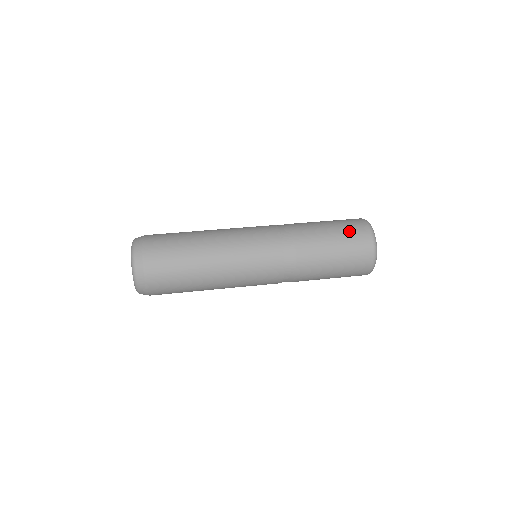
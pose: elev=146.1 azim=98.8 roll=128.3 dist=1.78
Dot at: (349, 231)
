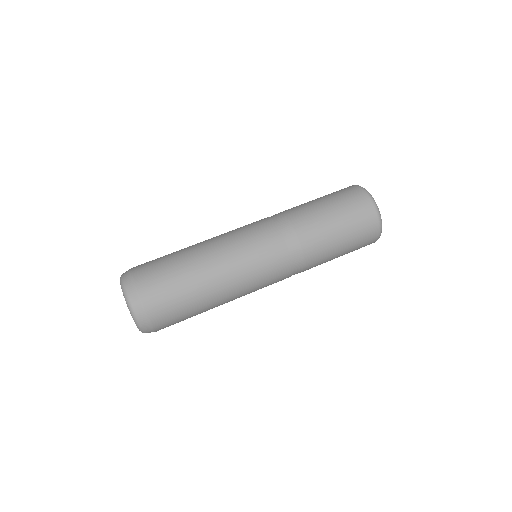
Dot at: (359, 232)
